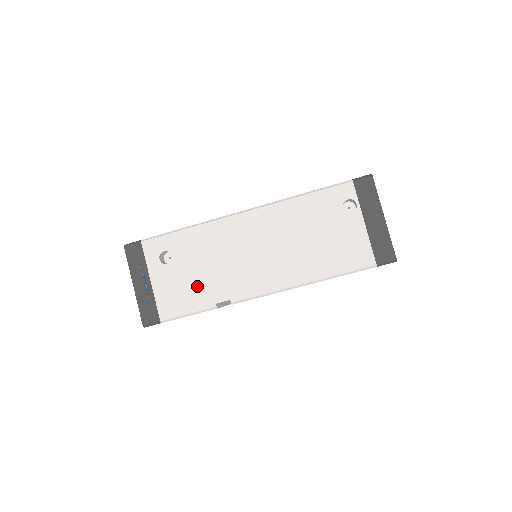
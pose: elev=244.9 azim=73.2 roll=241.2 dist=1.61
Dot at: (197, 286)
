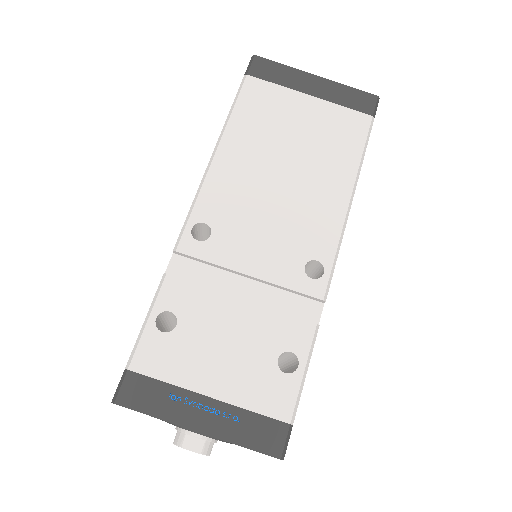
Dot at: occluded
